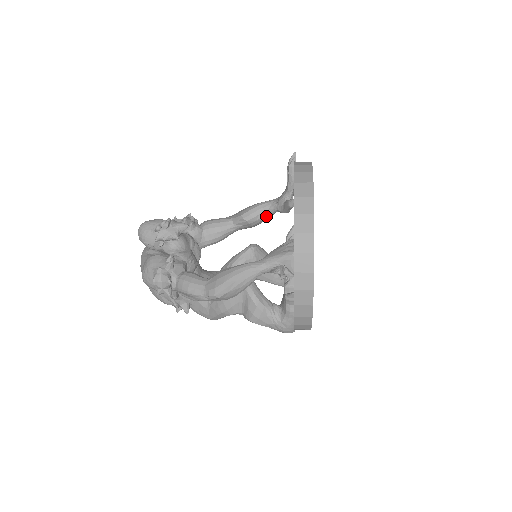
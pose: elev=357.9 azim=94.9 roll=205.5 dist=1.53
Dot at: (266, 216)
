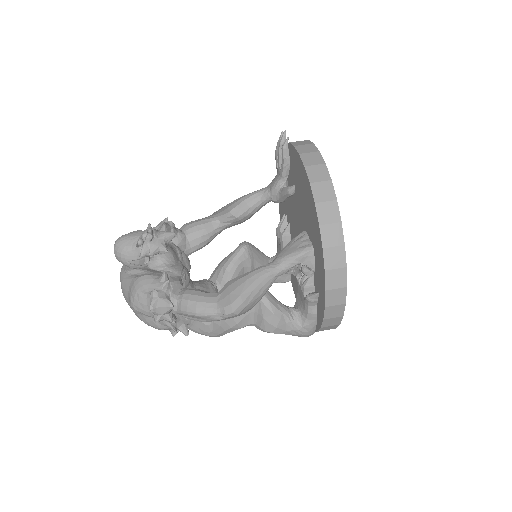
Dot at: (257, 209)
